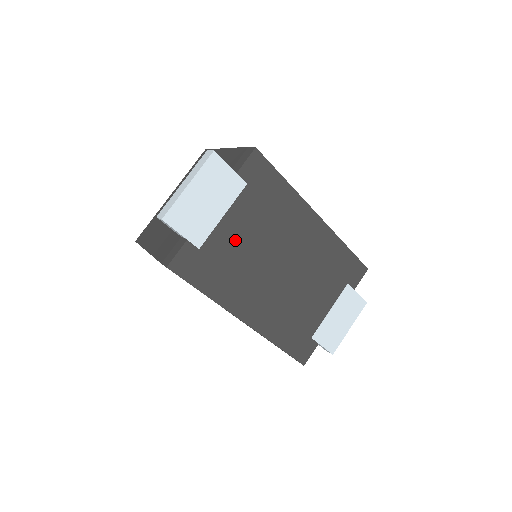
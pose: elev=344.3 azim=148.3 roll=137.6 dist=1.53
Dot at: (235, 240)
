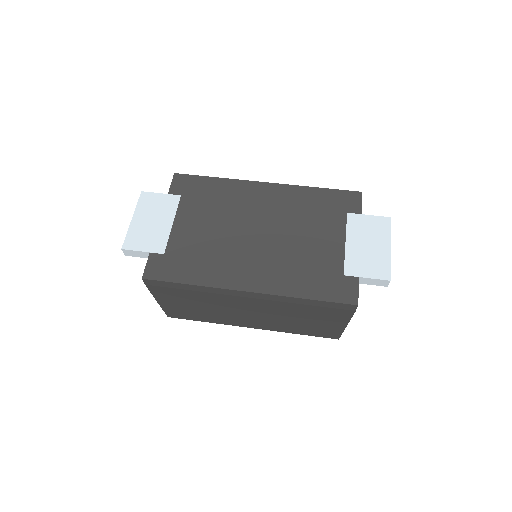
Dot at: (194, 234)
